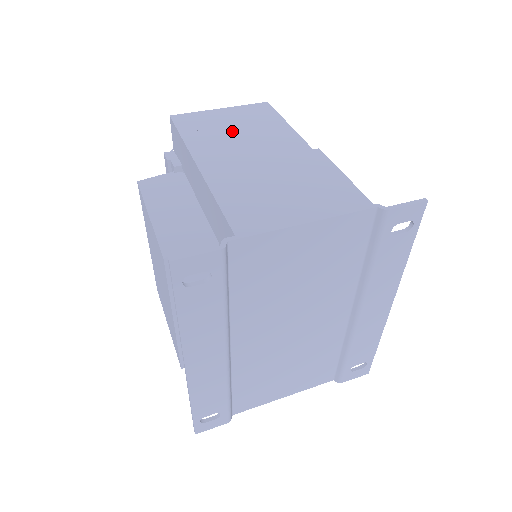
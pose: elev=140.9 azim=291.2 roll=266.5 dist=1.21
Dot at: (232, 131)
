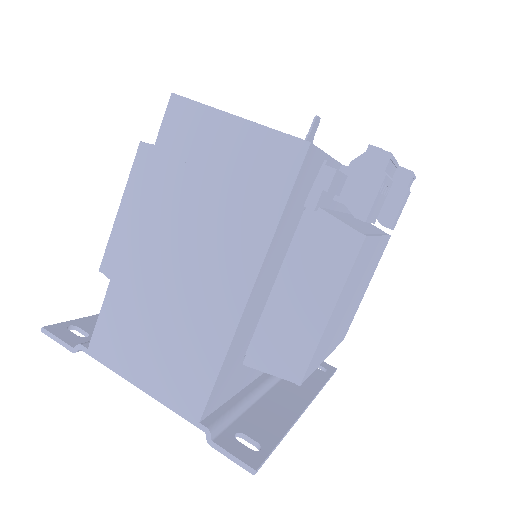
Dot at: (203, 190)
